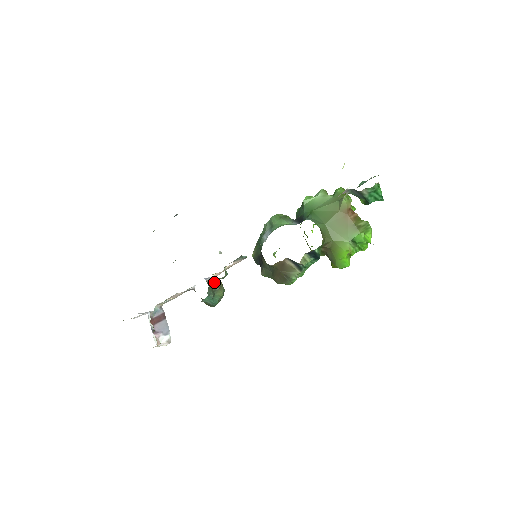
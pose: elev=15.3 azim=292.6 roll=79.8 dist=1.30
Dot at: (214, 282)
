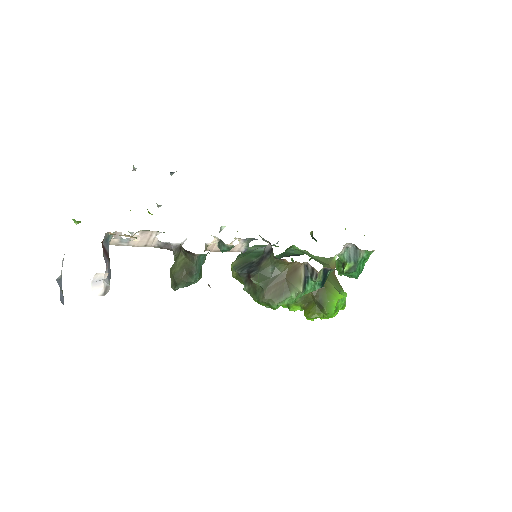
Dot at: occluded
